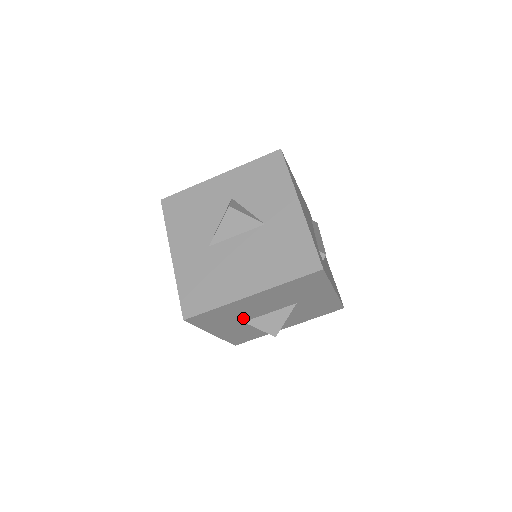
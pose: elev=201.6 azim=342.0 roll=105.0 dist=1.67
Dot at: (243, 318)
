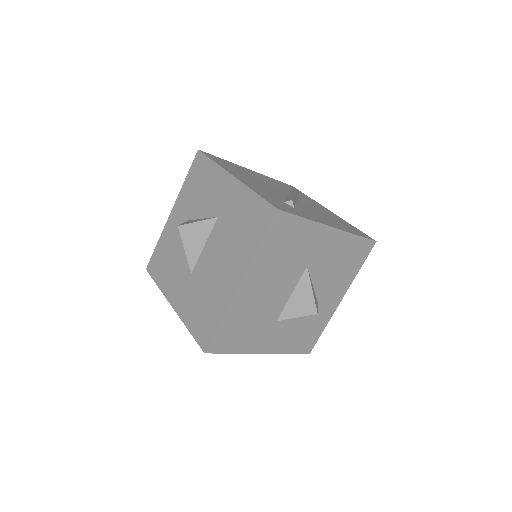
Dot at: (270, 317)
